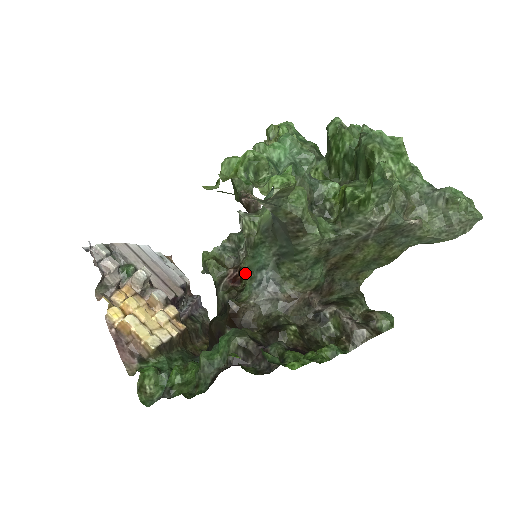
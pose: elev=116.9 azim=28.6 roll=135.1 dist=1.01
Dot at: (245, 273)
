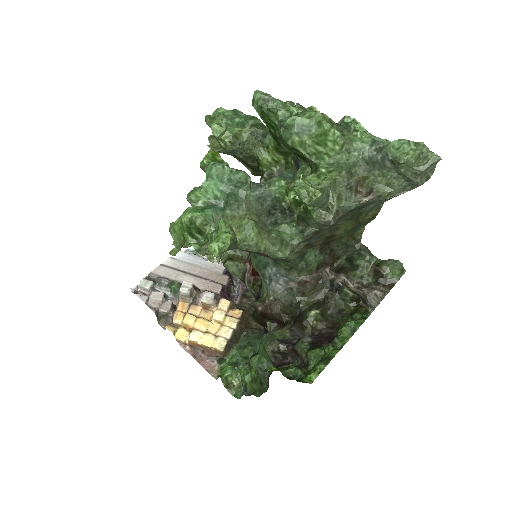
Dot at: (256, 270)
